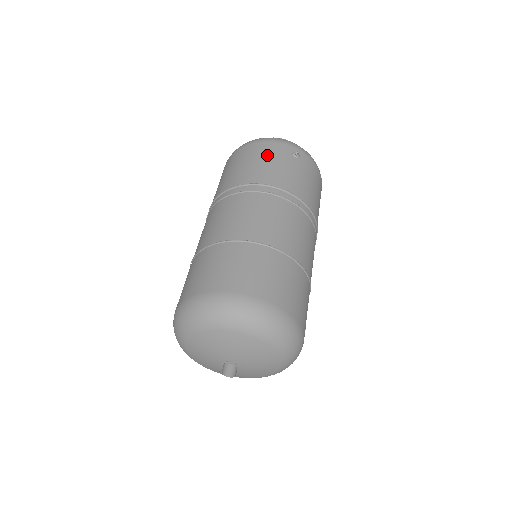
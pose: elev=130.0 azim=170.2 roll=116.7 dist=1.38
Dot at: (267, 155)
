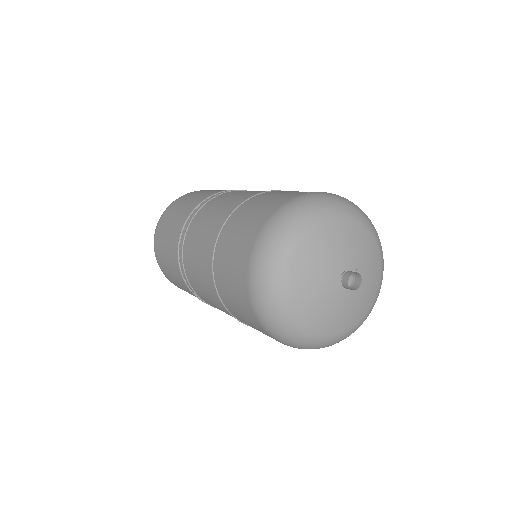
Dot at: occluded
